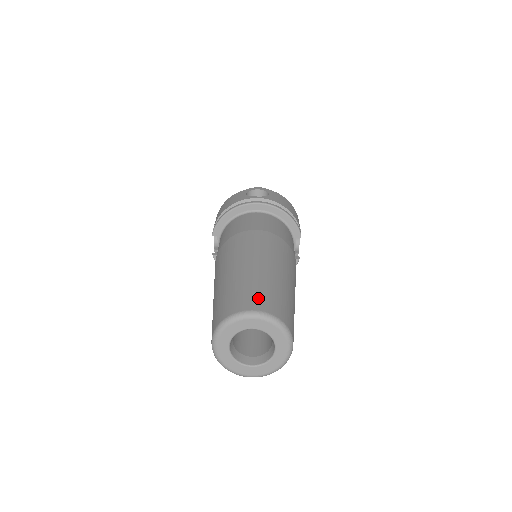
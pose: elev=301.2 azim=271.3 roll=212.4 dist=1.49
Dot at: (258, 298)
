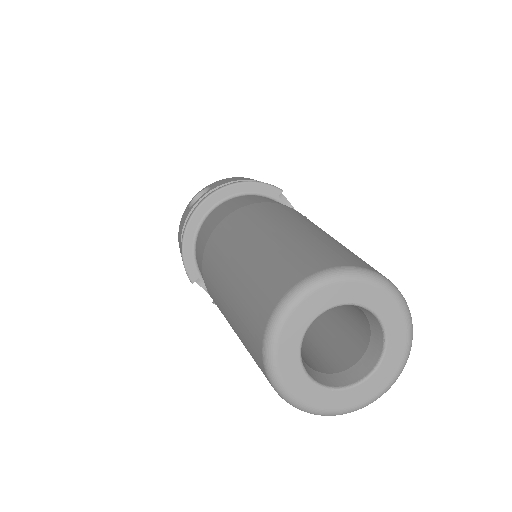
Dot at: (283, 271)
